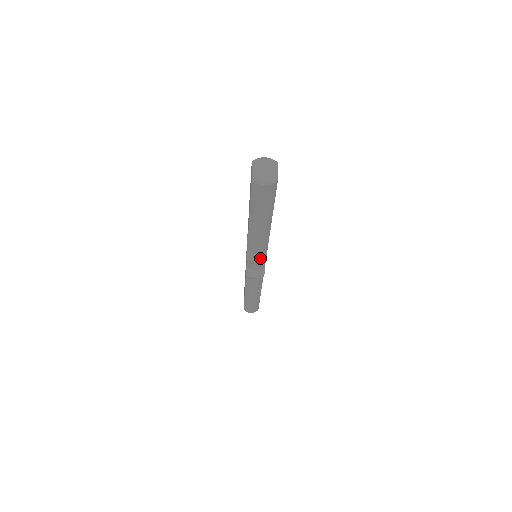
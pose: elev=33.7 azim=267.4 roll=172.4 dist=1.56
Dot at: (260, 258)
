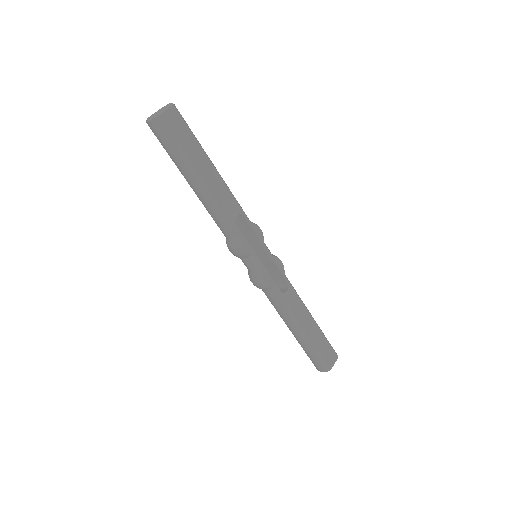
Dot at: (234, 244)
